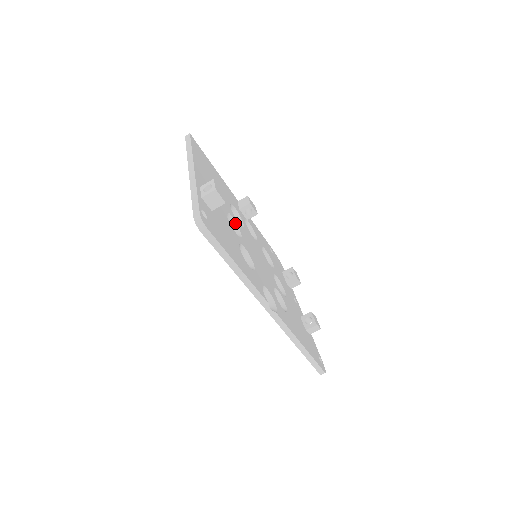
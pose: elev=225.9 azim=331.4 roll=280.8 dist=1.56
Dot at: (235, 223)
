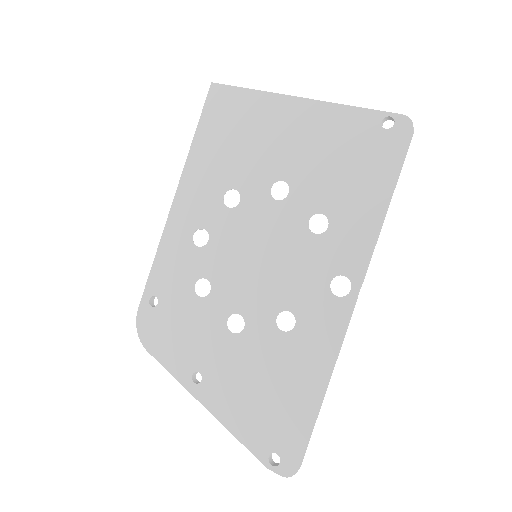
Dot at: (266, 197)
